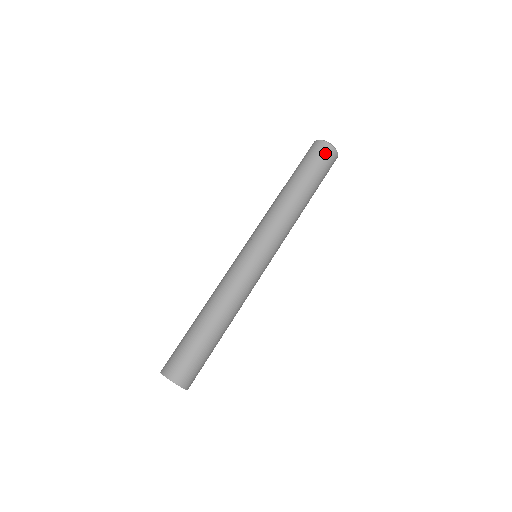
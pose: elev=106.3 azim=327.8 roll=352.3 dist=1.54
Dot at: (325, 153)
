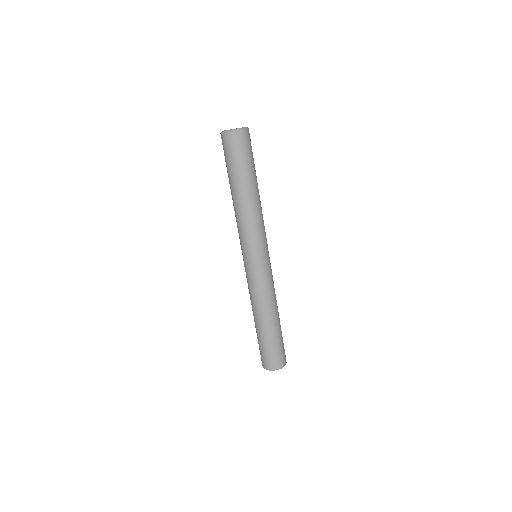
Dot at: (248, 140)
